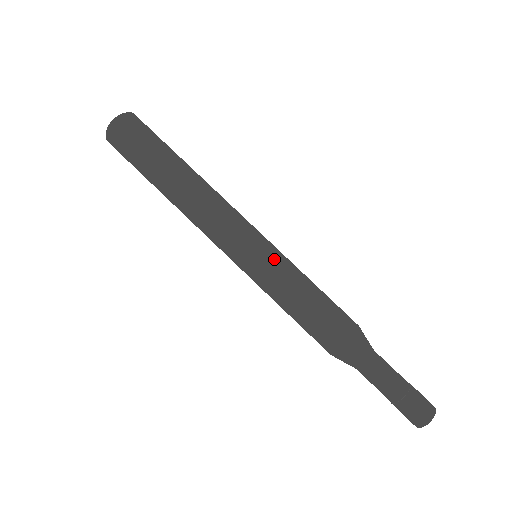
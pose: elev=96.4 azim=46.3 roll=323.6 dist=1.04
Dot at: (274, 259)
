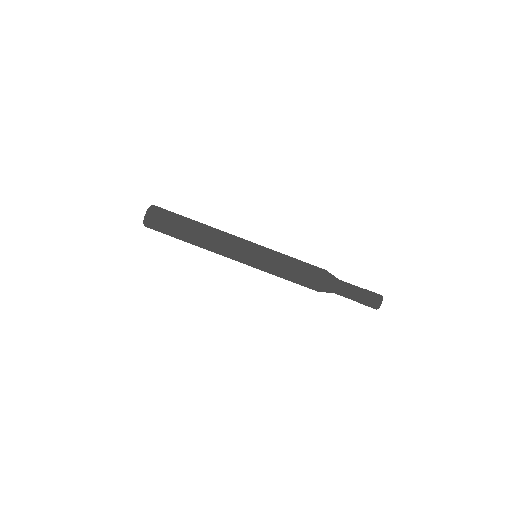
Dot at: (269, 250)
